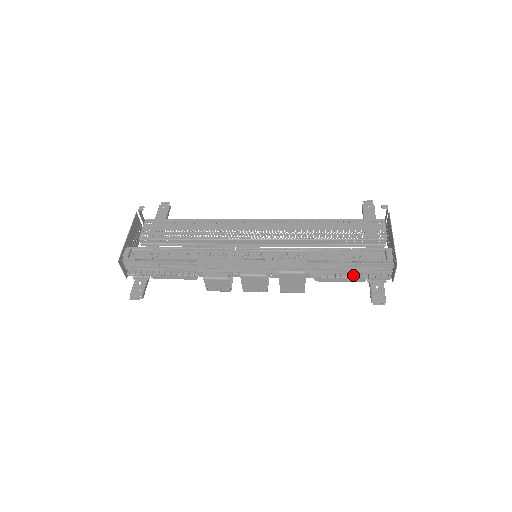
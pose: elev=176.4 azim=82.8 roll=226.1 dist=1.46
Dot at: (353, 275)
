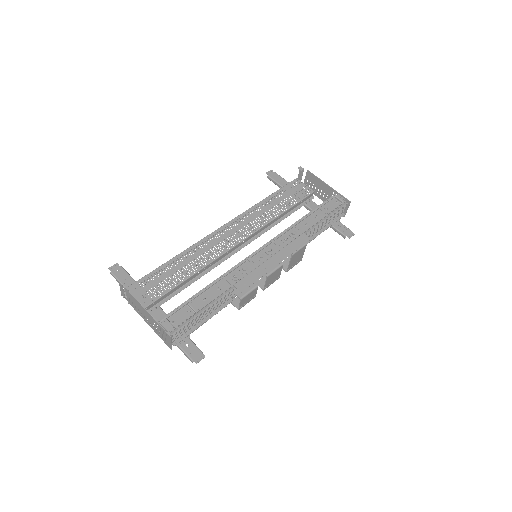
Dot at: (325, 227)
